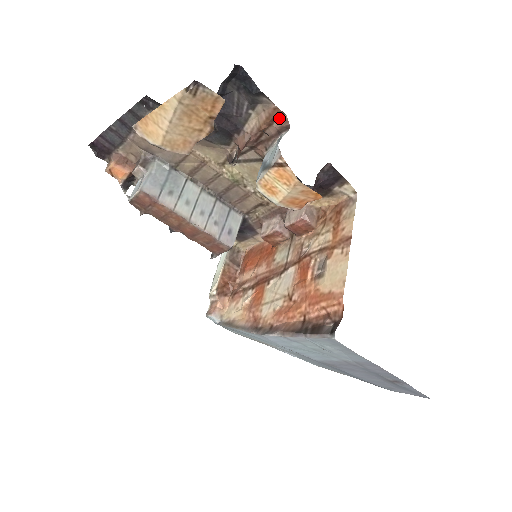
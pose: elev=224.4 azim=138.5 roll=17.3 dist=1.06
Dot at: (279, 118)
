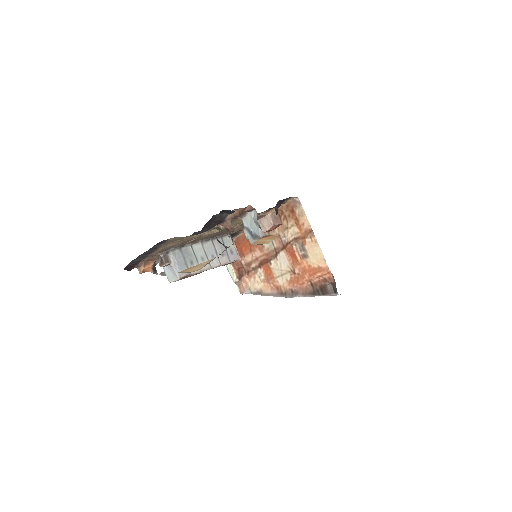
Dot at: occluded
